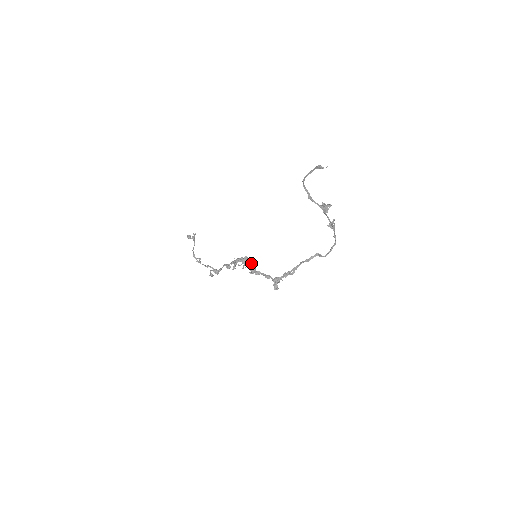
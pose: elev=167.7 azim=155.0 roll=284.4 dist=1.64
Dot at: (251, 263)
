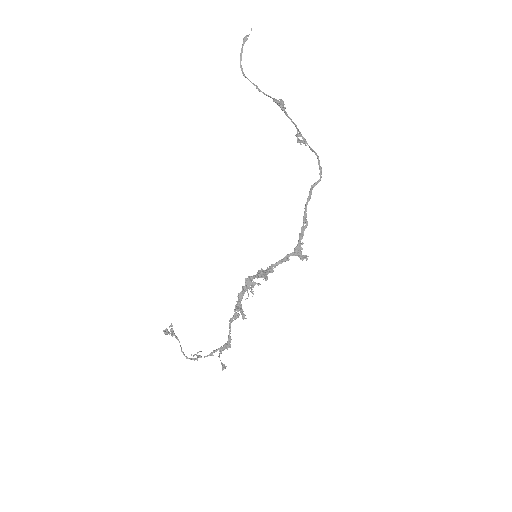
Dot at: (257, 273)
